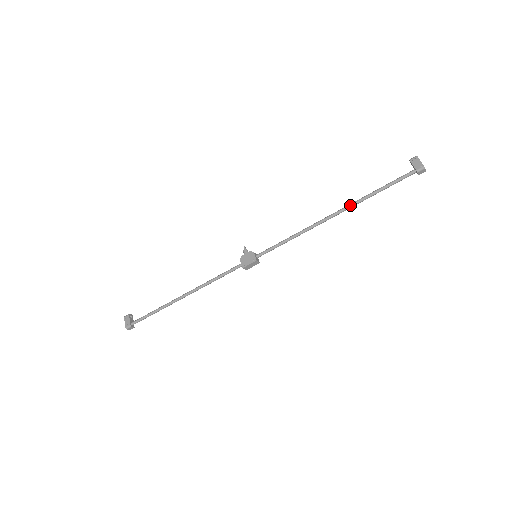
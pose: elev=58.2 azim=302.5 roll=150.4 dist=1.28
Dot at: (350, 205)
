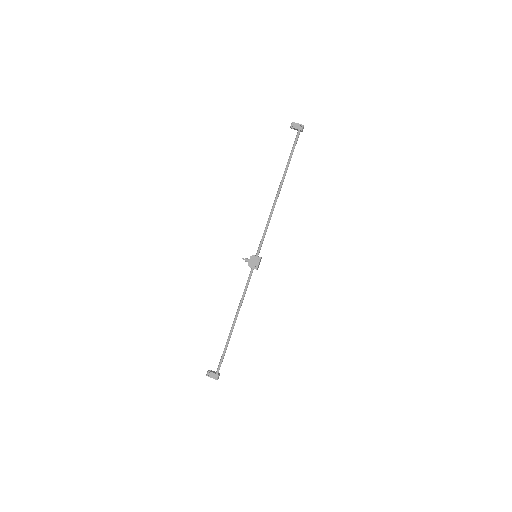
Dot at: (283, 179)
